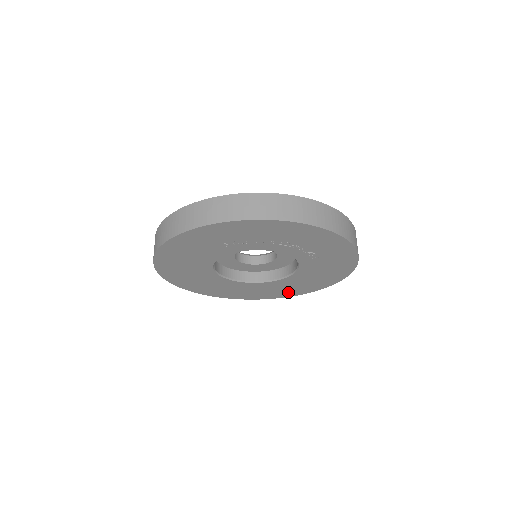
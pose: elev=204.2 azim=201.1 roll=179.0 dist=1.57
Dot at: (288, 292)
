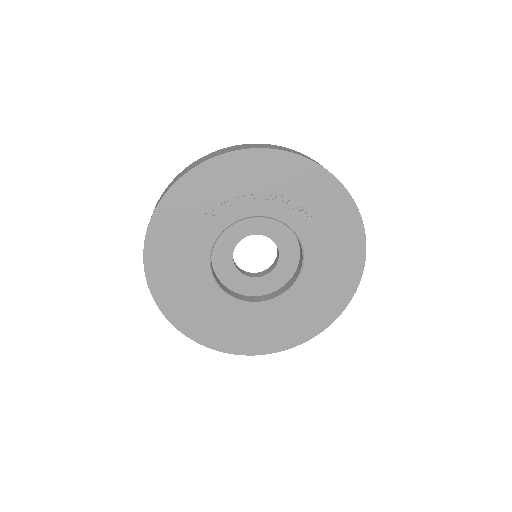
Dot at: (318, 317)
